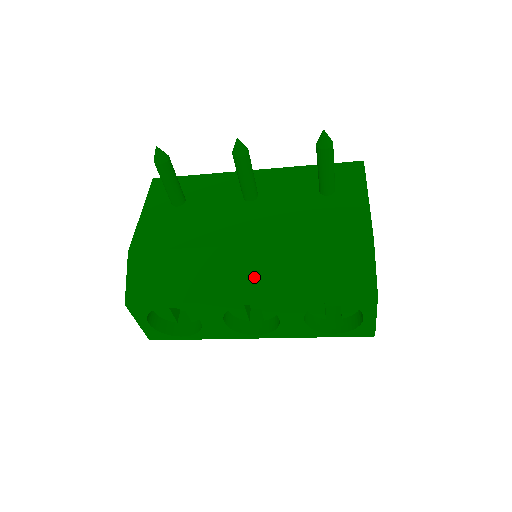
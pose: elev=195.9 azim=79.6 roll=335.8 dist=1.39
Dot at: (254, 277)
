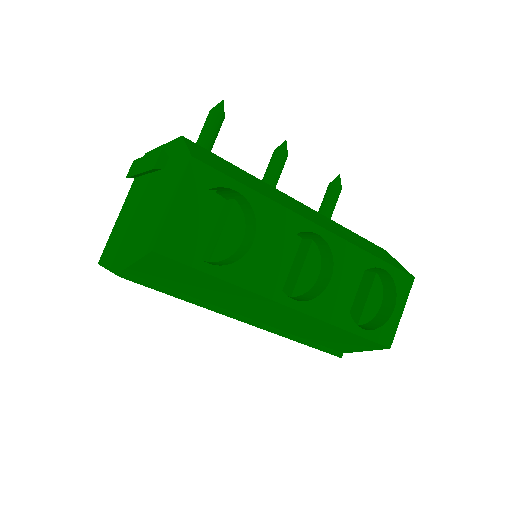
Dot at: (318, 219)
